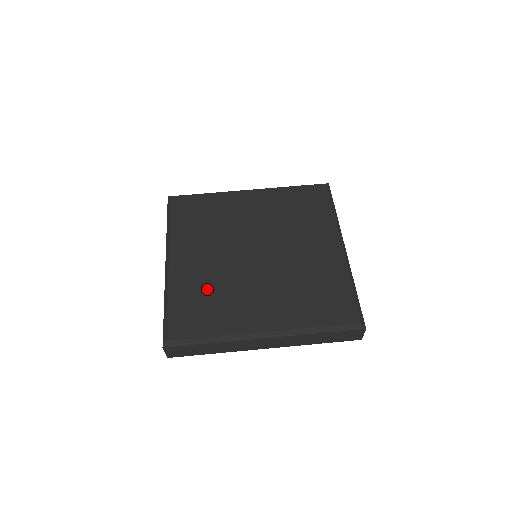
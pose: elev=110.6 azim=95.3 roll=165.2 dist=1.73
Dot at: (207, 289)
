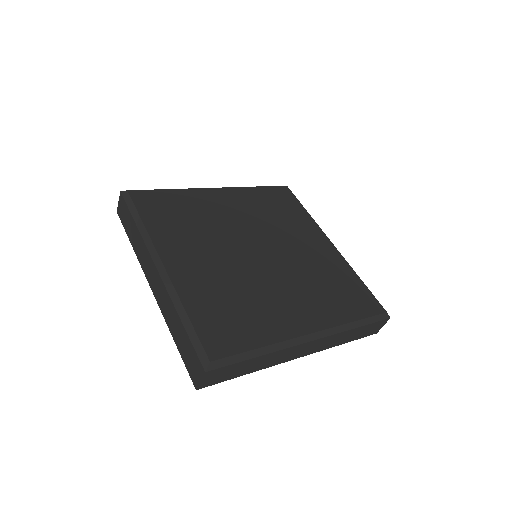
Dot at: (227, 294)
